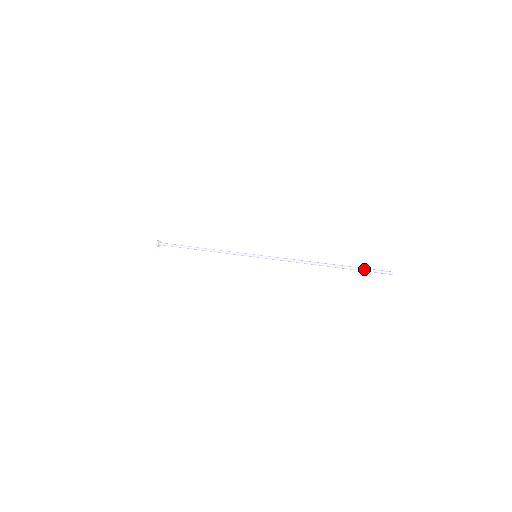
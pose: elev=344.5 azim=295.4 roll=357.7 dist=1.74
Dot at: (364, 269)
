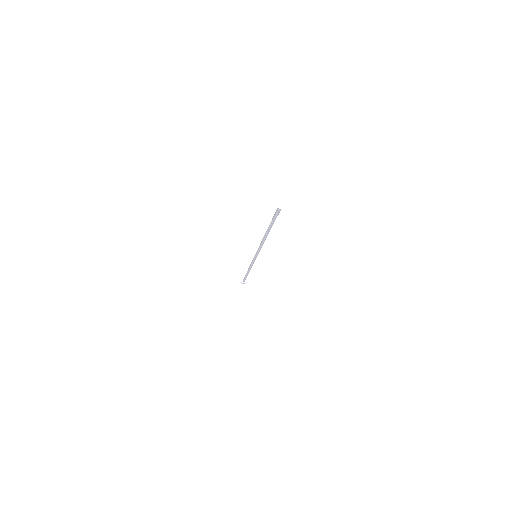
Dot at: (272, 218)
